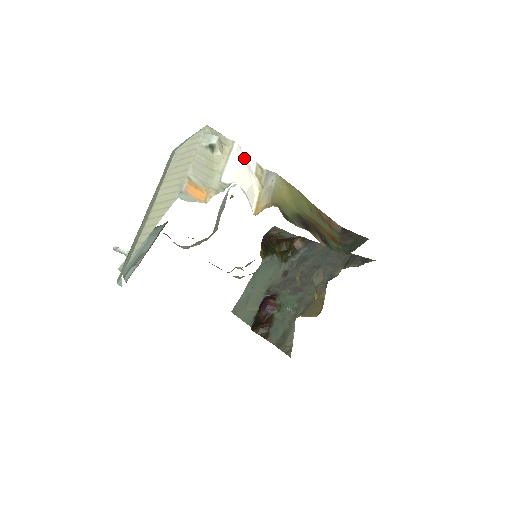
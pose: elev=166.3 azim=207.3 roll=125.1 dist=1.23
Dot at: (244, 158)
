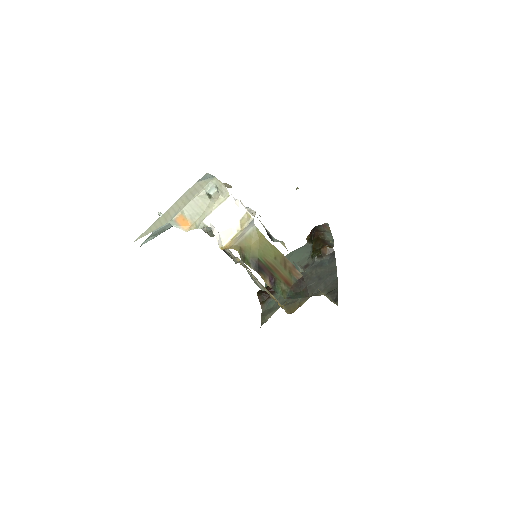
Dot at: (234, 208)
